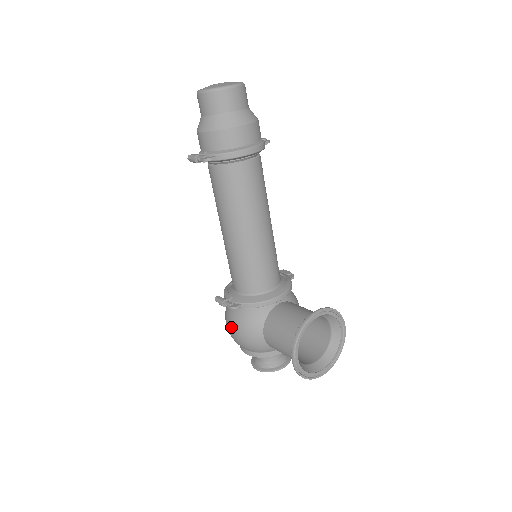
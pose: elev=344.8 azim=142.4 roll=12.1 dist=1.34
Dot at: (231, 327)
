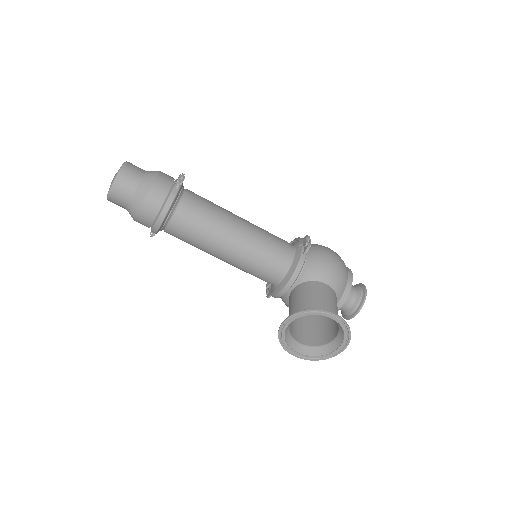
Dot at: occluded
